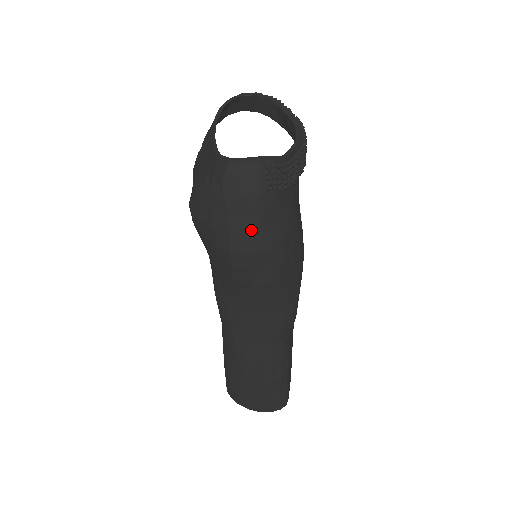
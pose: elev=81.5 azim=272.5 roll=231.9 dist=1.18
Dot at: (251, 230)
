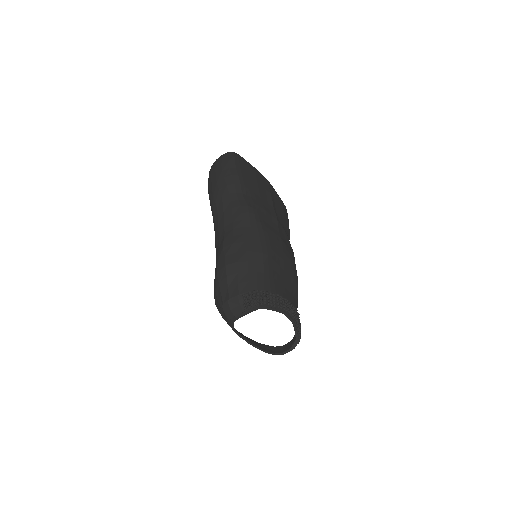
Dot at: occluded
